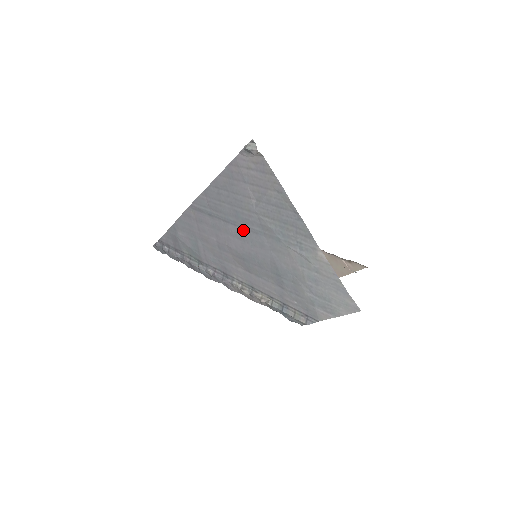
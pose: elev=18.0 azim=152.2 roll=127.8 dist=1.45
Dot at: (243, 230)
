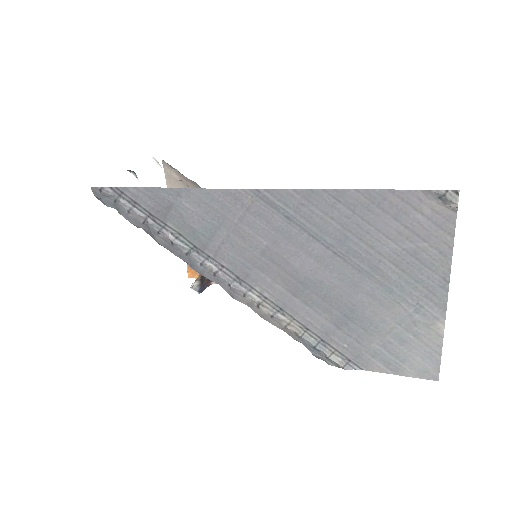
Dot at: (337, 258)
